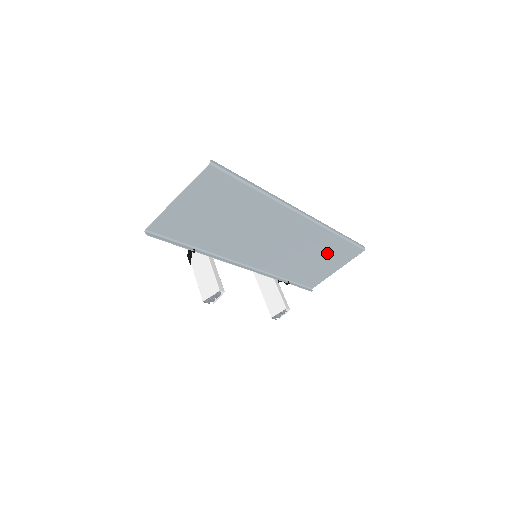
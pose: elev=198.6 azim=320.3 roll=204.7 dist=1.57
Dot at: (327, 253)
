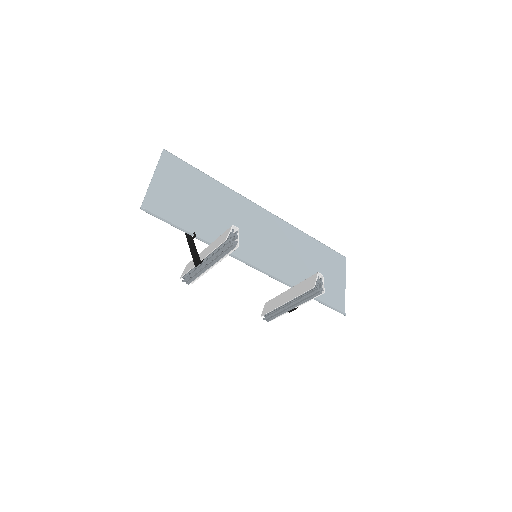
Dot at: (316, 258)
